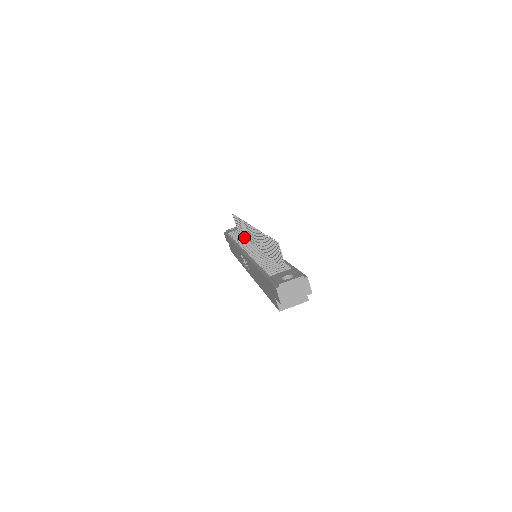
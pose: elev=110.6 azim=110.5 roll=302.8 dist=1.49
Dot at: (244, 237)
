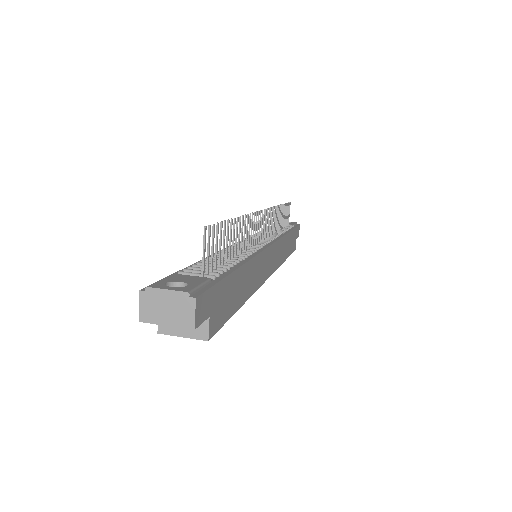
Dot at: occluded
